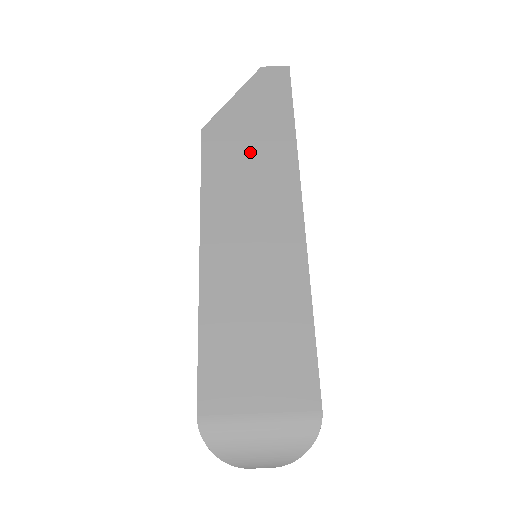
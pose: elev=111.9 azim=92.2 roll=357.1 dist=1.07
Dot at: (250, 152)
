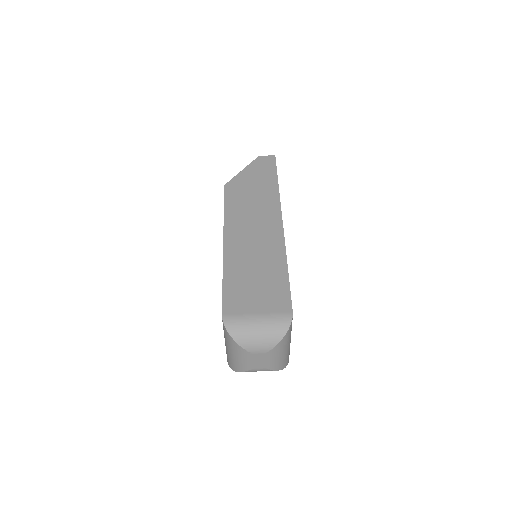
Dot at: (252, 196)
